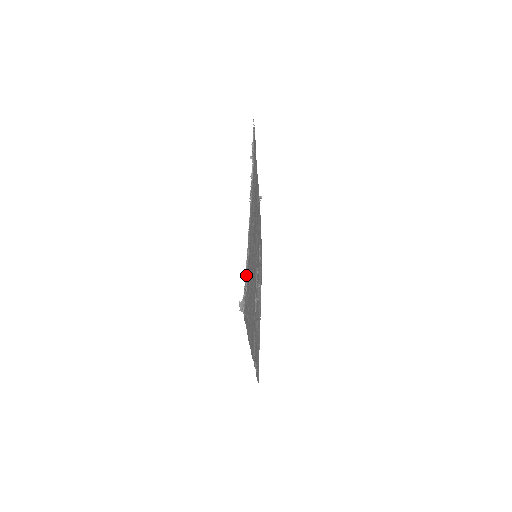
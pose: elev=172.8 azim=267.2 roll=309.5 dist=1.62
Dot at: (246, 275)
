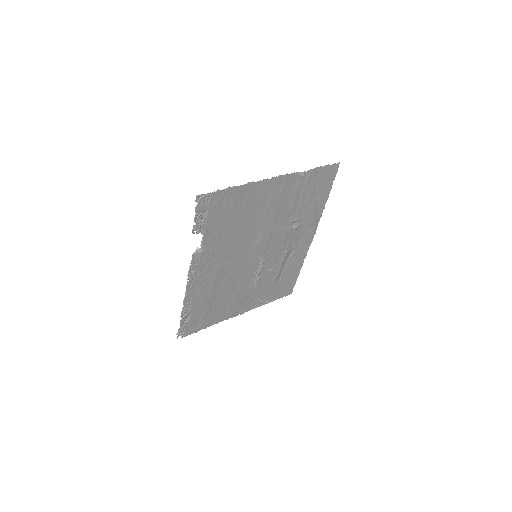
Dot at: (184, 320)
